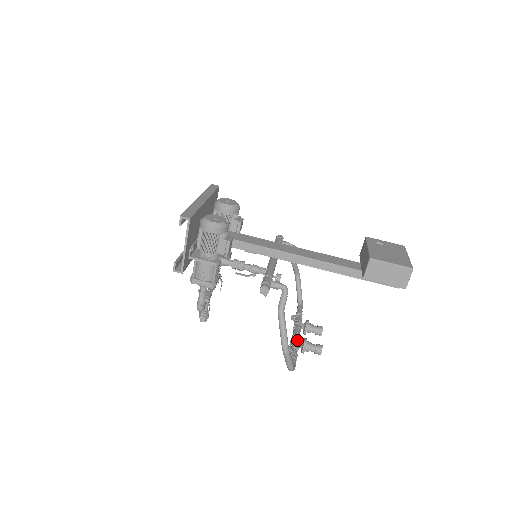
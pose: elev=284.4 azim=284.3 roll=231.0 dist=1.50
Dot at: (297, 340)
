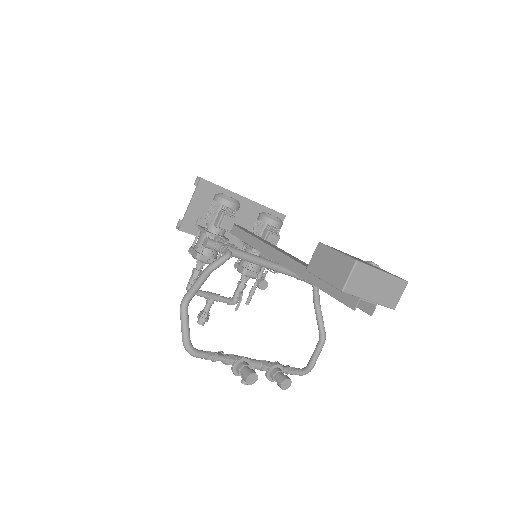
Dot at: (239, 356)
